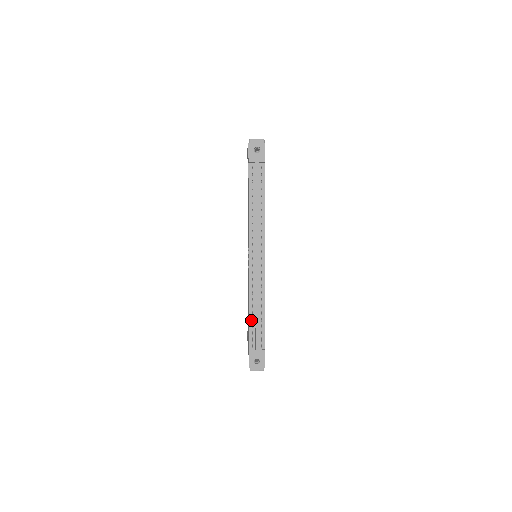
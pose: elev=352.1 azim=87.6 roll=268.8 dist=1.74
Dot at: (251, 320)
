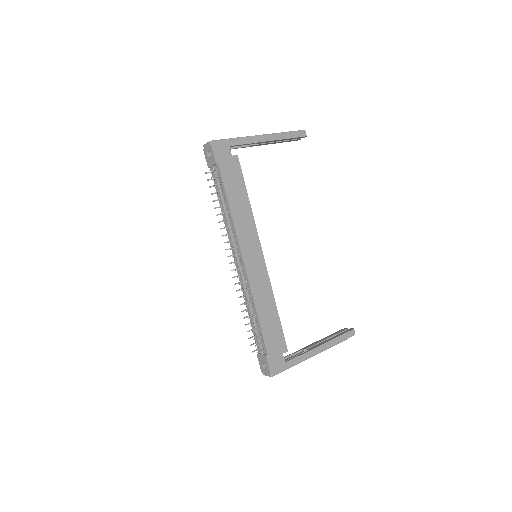
Dot at: occluded
